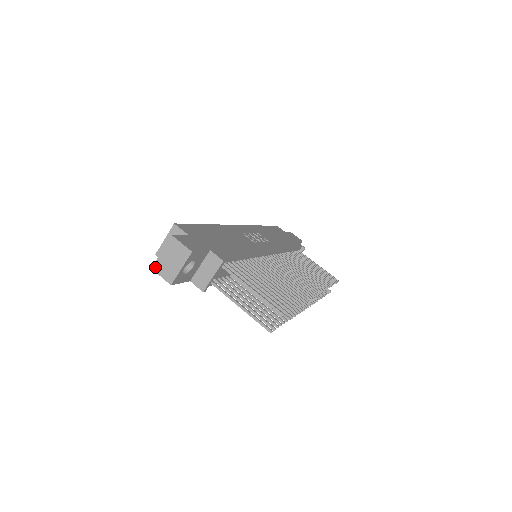
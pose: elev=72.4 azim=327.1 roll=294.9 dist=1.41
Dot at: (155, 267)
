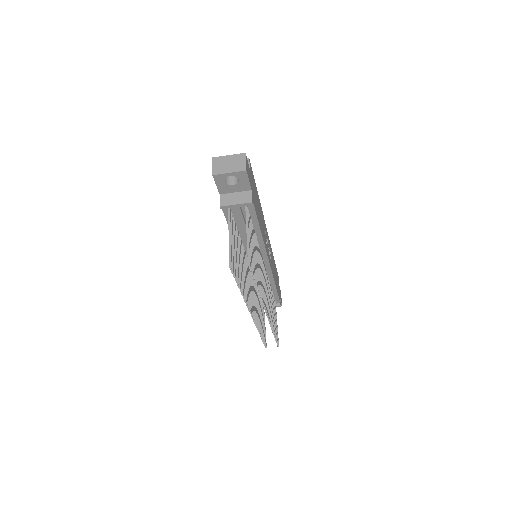
Dot at: (215, 159)
